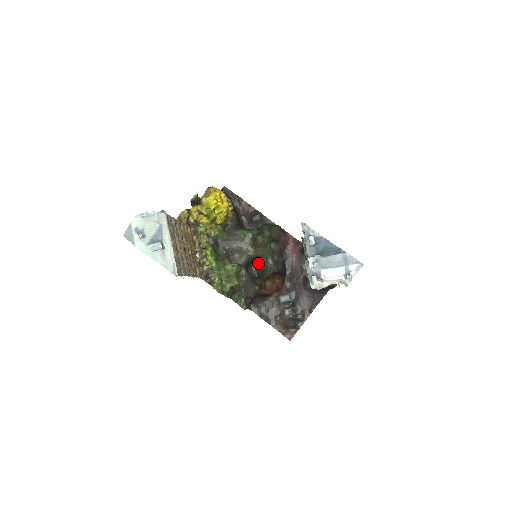
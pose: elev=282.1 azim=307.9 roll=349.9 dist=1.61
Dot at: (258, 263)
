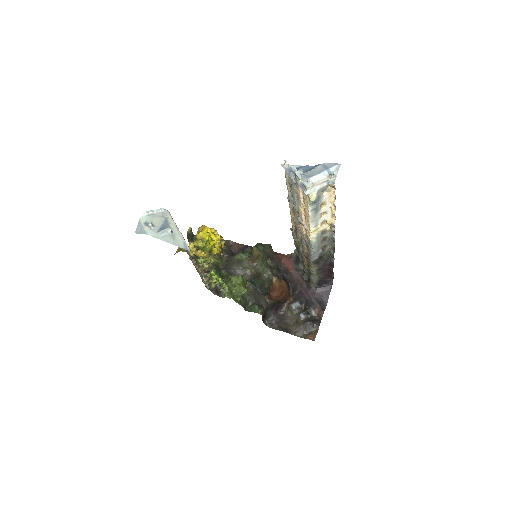
Dot at: (261, 284)
